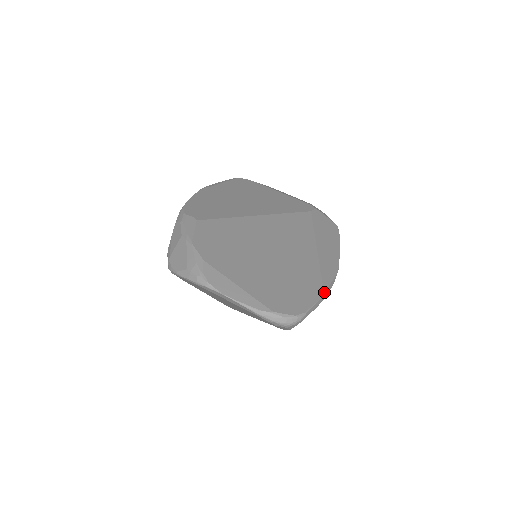
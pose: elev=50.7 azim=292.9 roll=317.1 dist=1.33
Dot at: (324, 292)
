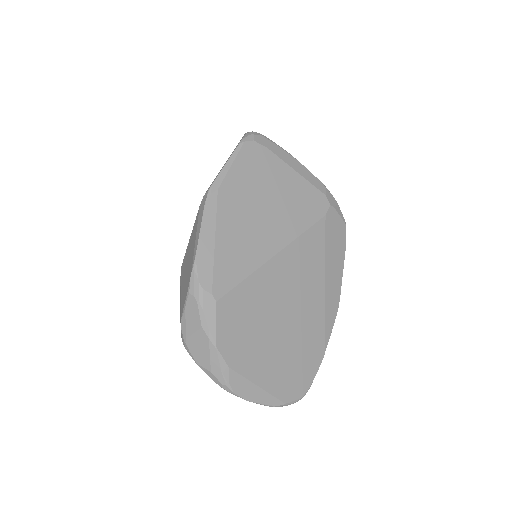
Dot at: occluded
